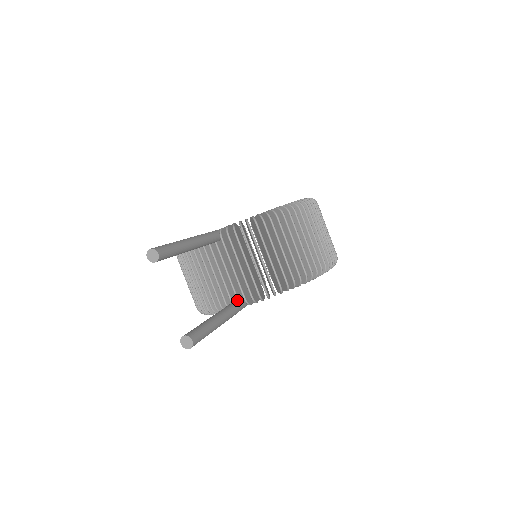
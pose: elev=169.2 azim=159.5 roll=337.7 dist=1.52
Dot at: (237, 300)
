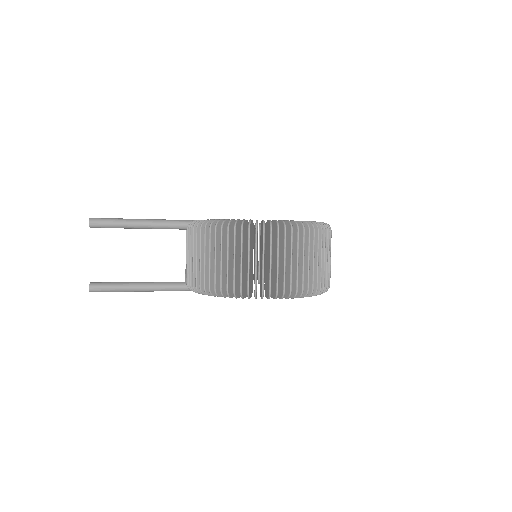
Dot at: (182, 282)
